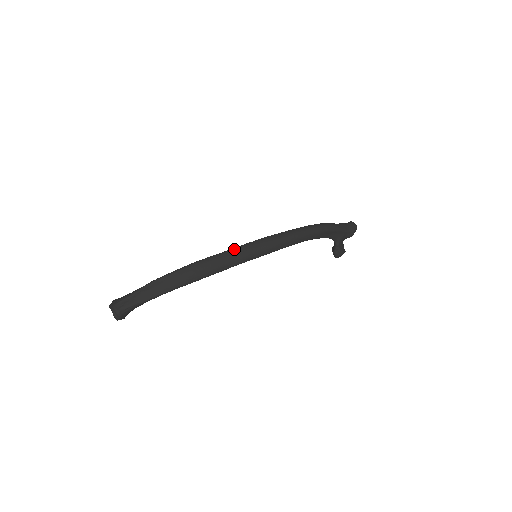
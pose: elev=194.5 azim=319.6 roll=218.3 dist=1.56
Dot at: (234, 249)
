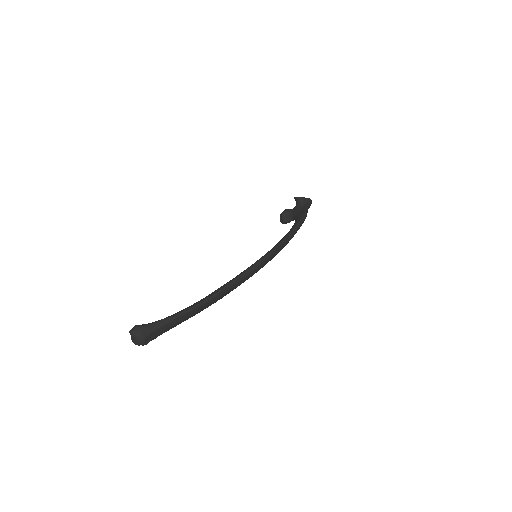
Dot at: (256, 268)
